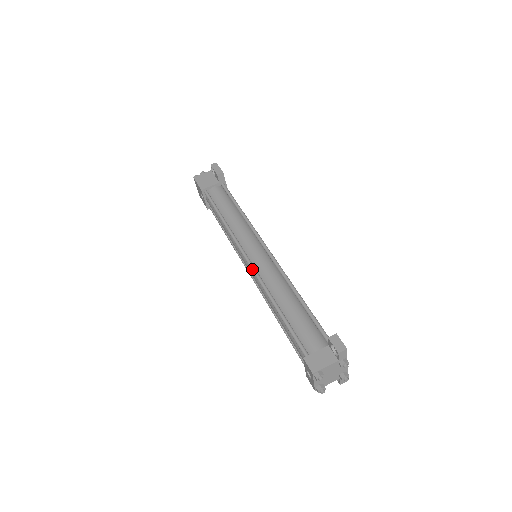
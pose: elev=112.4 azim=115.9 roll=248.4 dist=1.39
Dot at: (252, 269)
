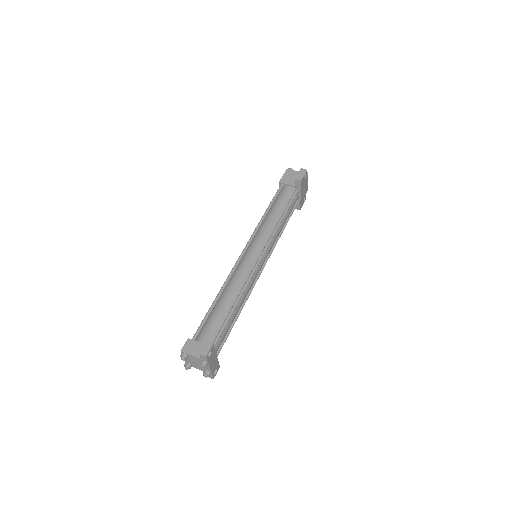
Dot at: (236, 261)
